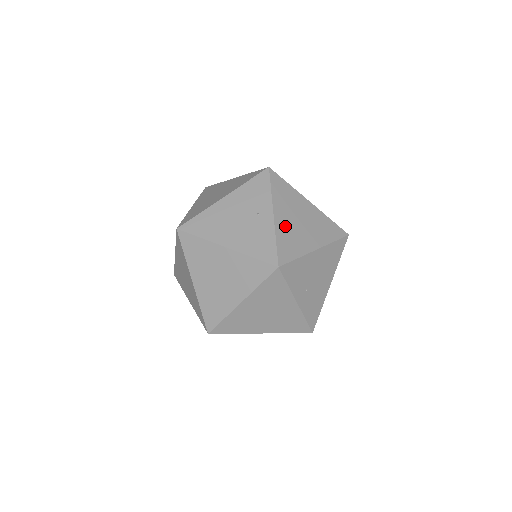
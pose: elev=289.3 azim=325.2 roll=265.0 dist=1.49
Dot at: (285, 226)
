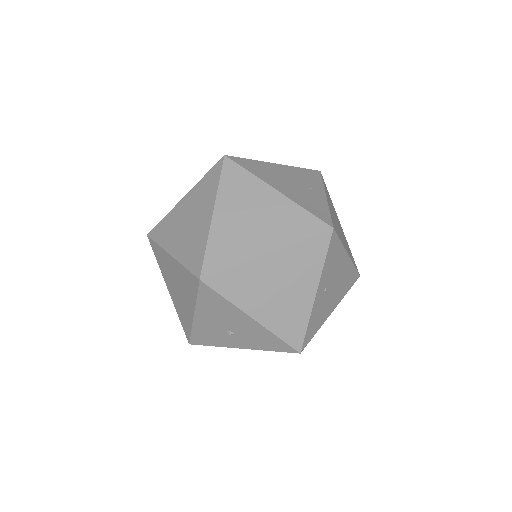
Dot at: (332, 213)
